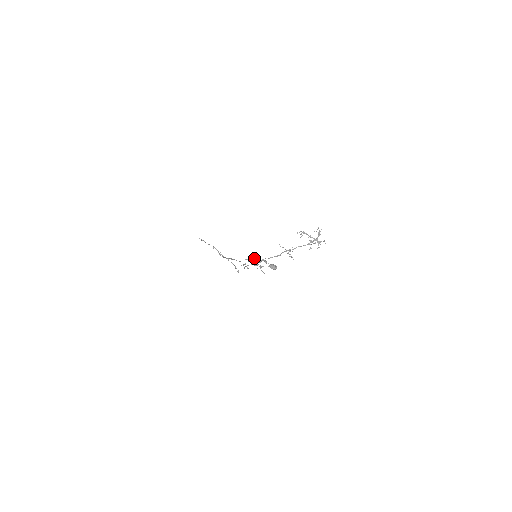
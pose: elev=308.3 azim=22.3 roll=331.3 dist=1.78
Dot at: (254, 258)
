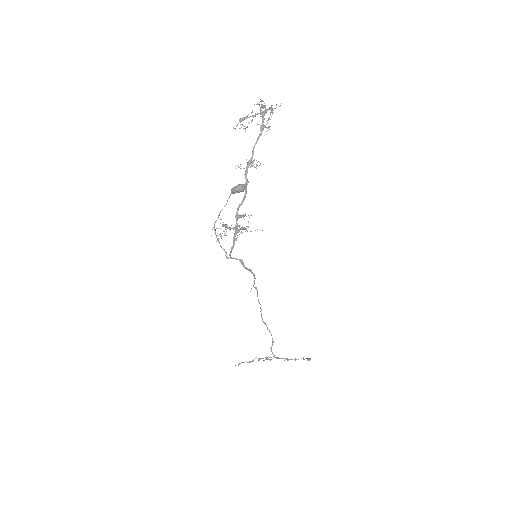
Dot at: (224, 225)
